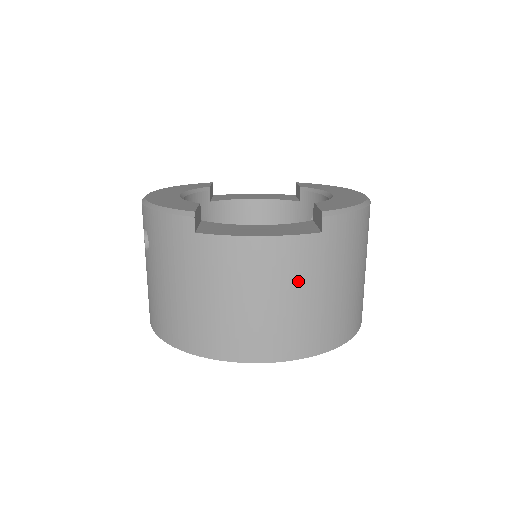
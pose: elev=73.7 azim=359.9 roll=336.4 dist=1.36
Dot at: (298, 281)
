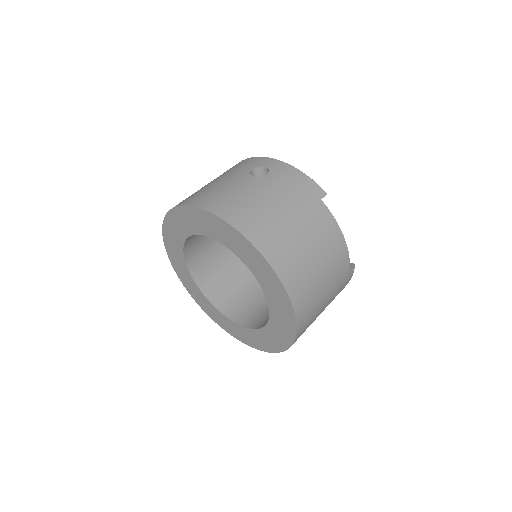
Dot at: (332, 277)
